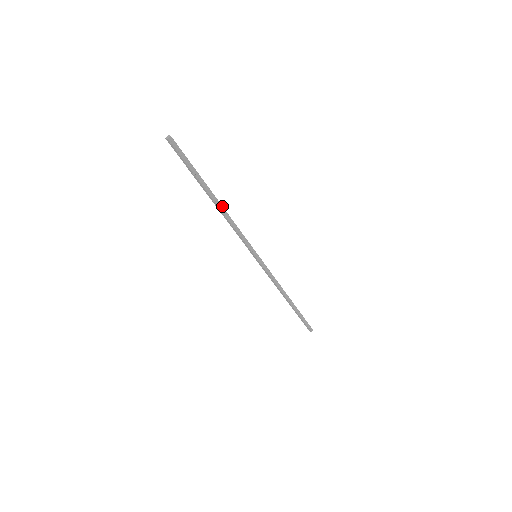
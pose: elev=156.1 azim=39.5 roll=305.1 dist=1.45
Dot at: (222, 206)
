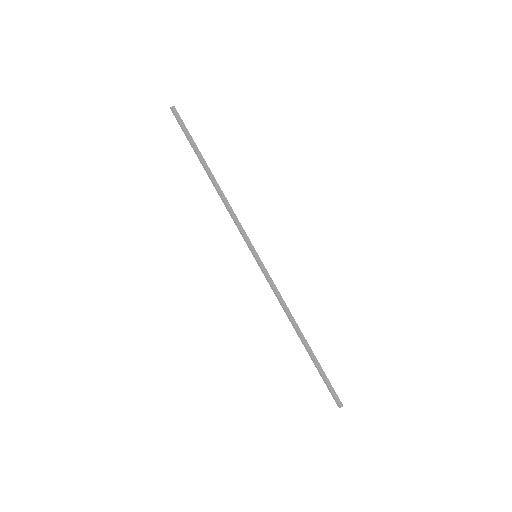
Dot at: occluded
